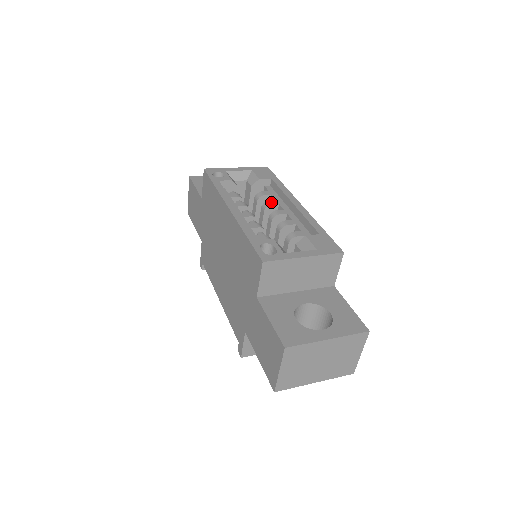
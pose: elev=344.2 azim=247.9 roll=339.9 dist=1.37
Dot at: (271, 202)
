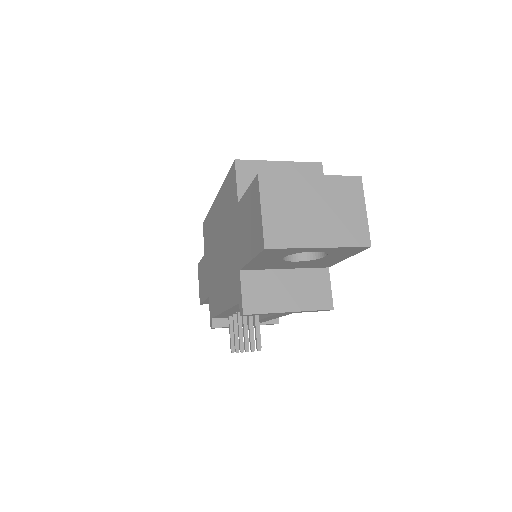
Dot at: occluded
